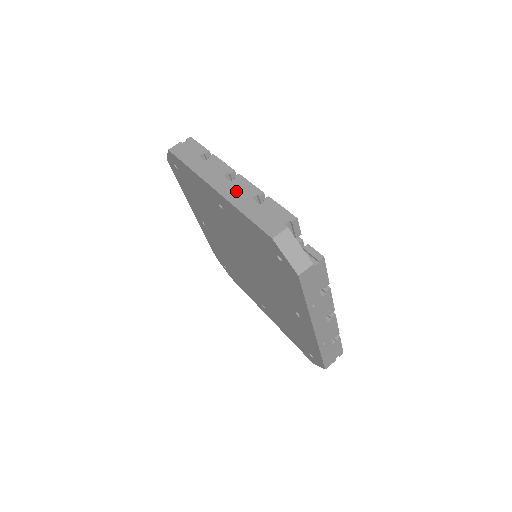
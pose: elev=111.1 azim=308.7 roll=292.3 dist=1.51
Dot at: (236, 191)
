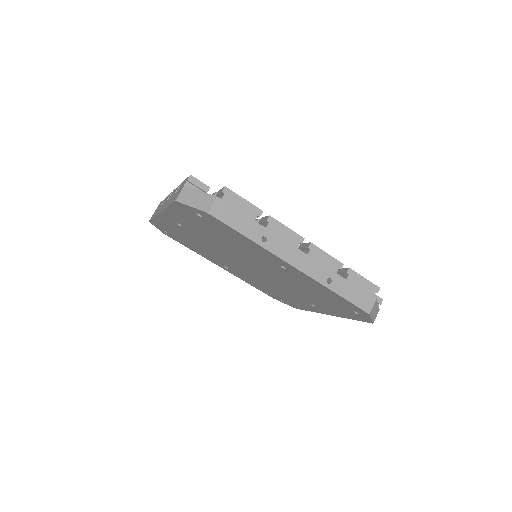
Dot at: (168, 200)
